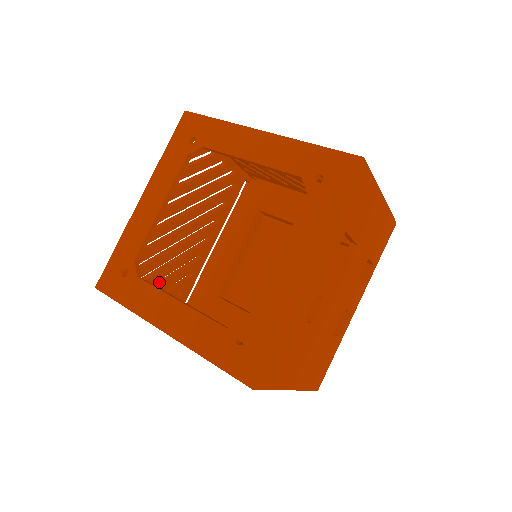
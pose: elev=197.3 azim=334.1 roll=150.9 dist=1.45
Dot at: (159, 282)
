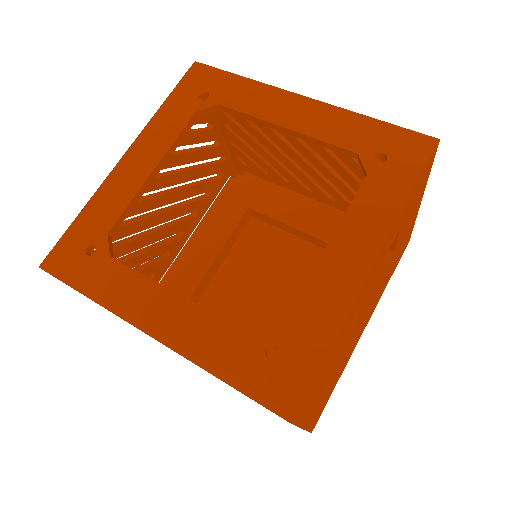
Dot at: occluded
